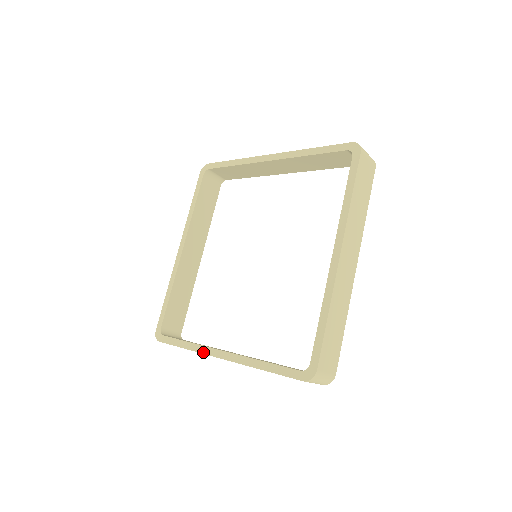
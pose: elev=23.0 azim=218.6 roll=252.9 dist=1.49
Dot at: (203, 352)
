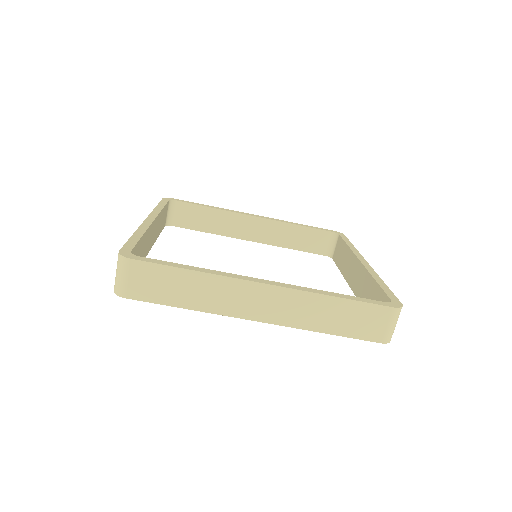
Dot at: (233, 276)
